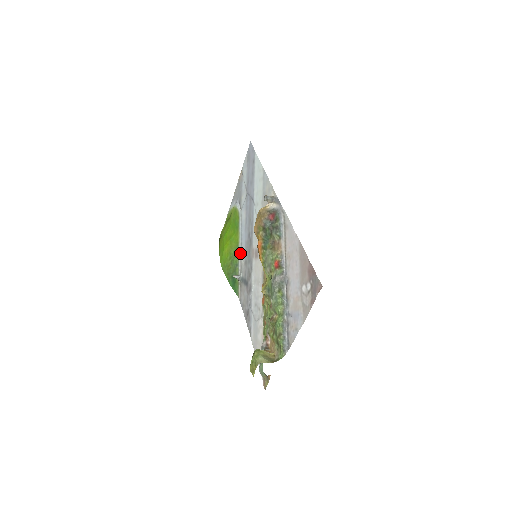
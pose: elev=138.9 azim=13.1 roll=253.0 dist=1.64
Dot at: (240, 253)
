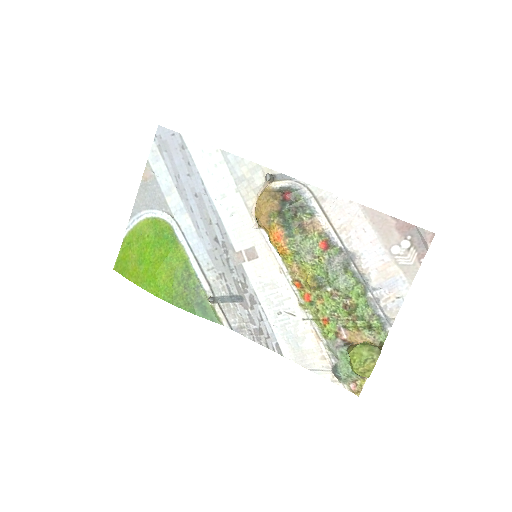
Dot at: (200, 269)
